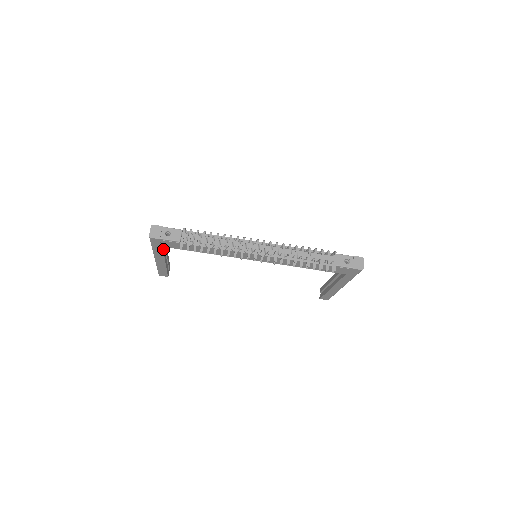
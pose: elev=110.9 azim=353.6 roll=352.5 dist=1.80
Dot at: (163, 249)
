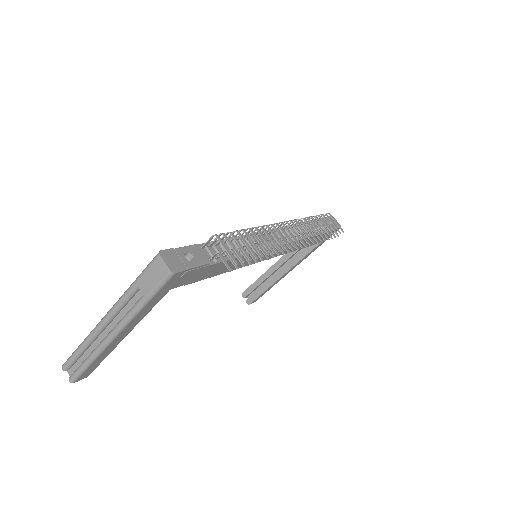
Dot at: occluded
